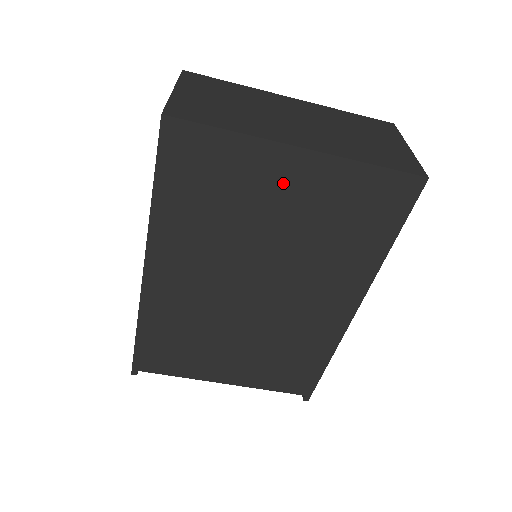
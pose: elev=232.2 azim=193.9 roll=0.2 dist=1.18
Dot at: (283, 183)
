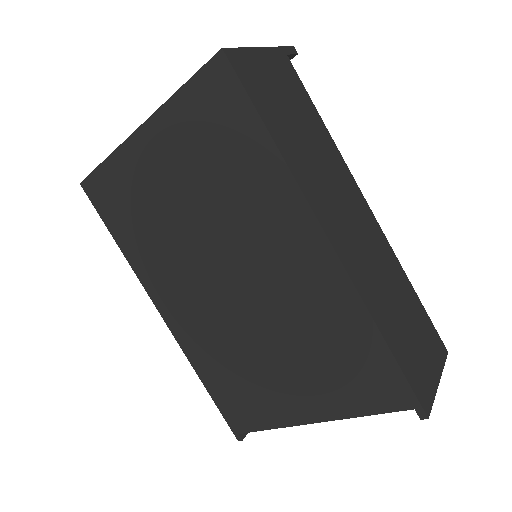
Dot at: (155, 165)
